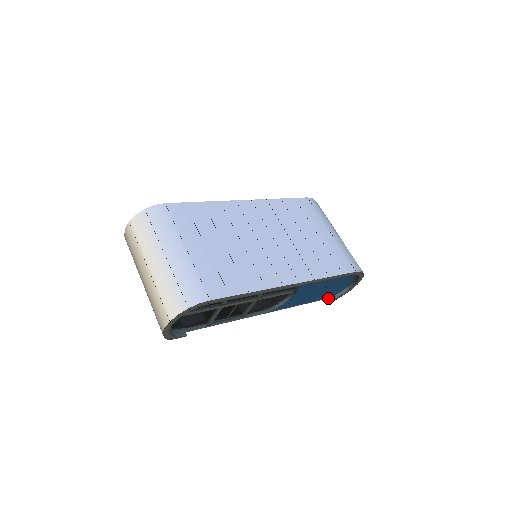
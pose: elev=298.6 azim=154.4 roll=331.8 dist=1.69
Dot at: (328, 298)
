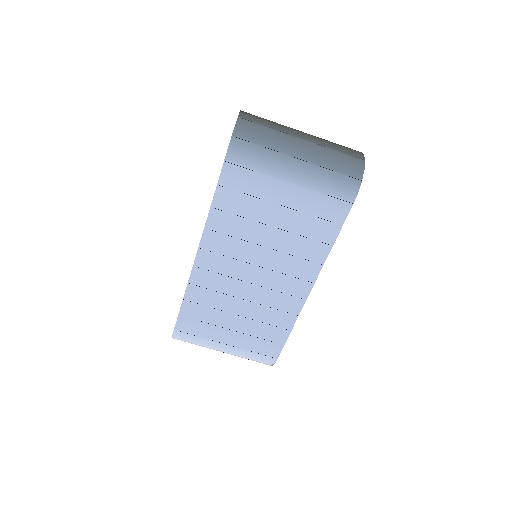
Dot at: occluded
